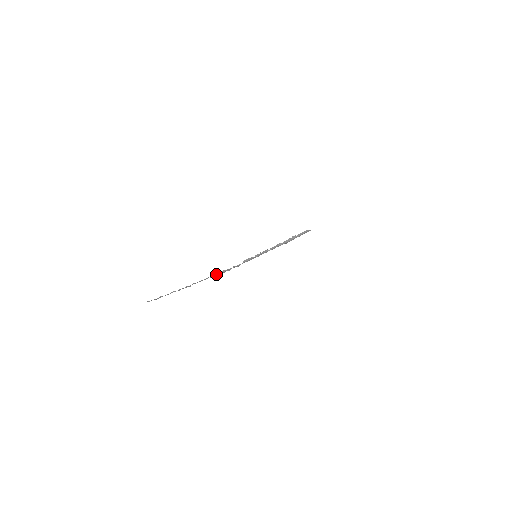
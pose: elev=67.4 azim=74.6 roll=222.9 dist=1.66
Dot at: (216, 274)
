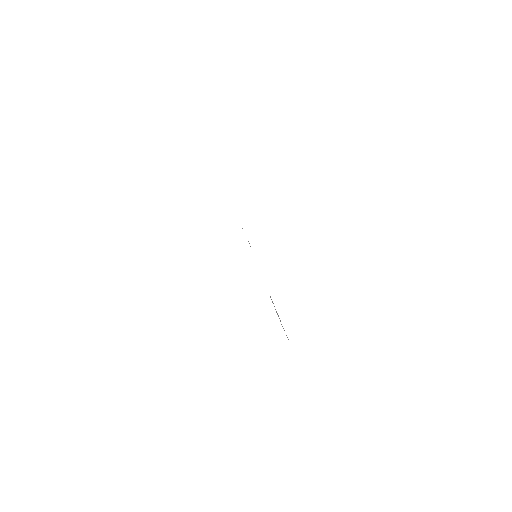
Dot at: occluded
